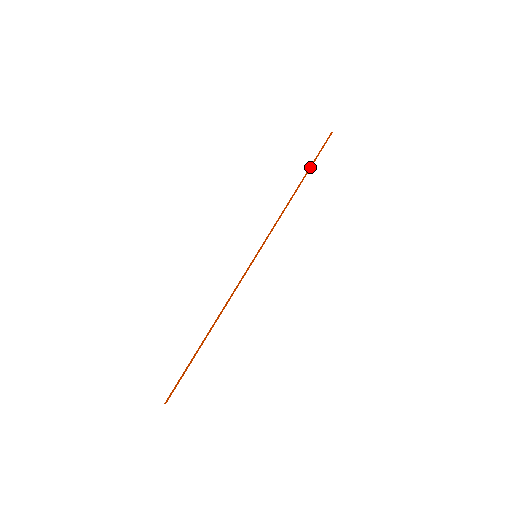
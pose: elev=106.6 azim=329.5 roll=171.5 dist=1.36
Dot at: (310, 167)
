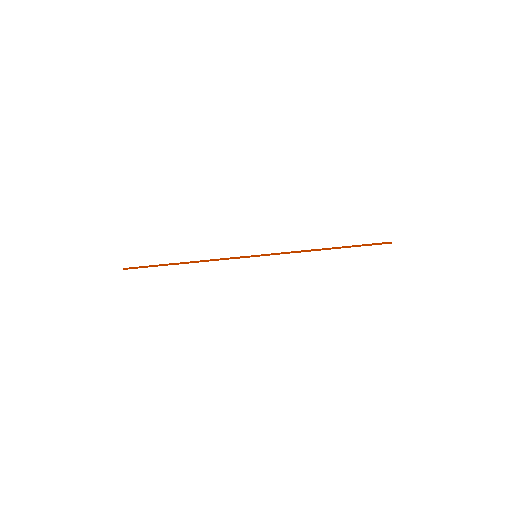
Dot at: occluded
